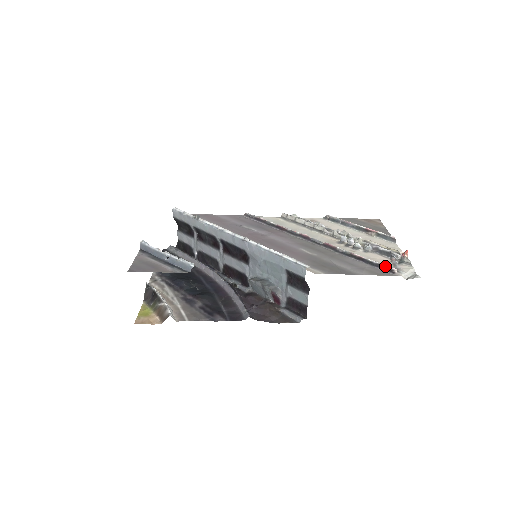
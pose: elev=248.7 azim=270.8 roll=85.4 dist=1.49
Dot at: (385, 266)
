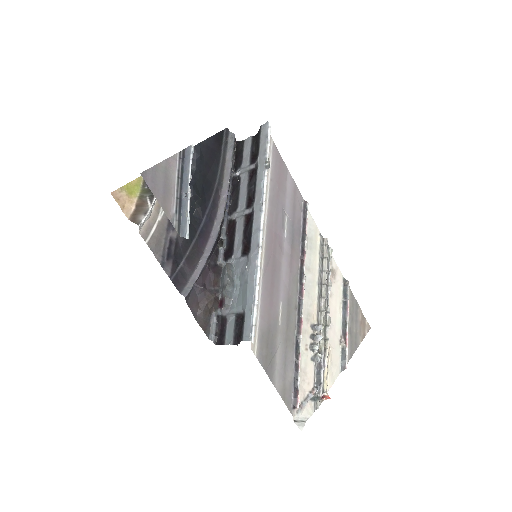
Dot at: (298, 397)
